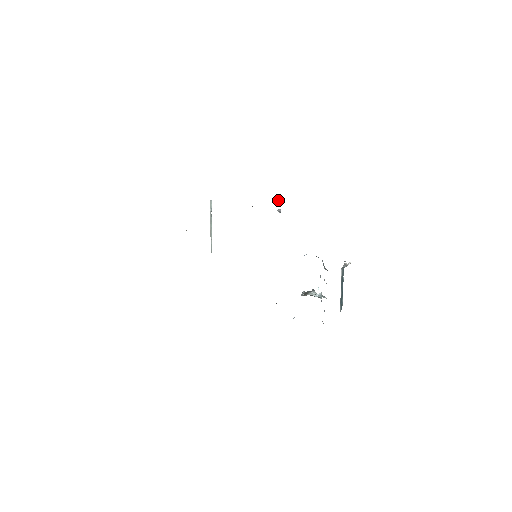
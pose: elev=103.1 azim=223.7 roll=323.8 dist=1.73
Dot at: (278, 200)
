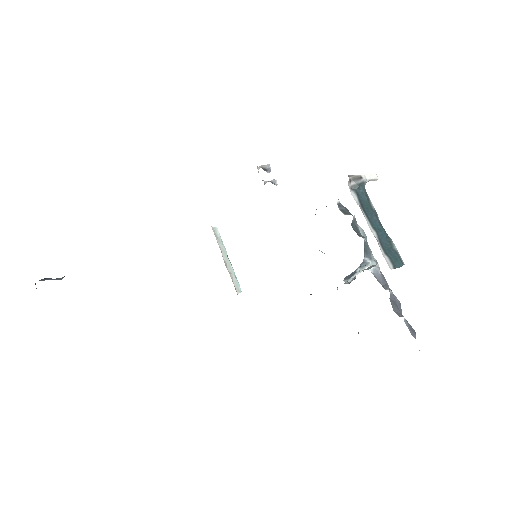
Dot at: (259, 167)
